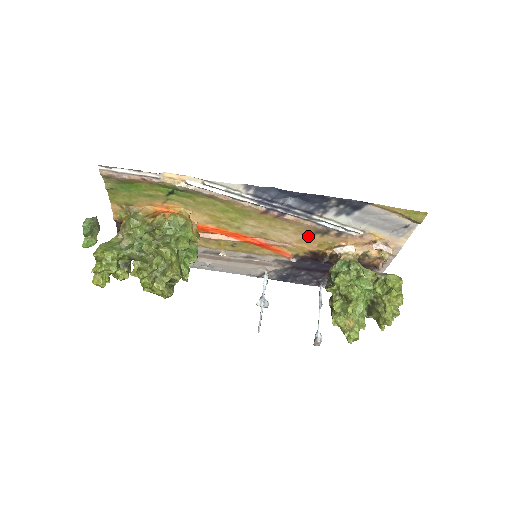
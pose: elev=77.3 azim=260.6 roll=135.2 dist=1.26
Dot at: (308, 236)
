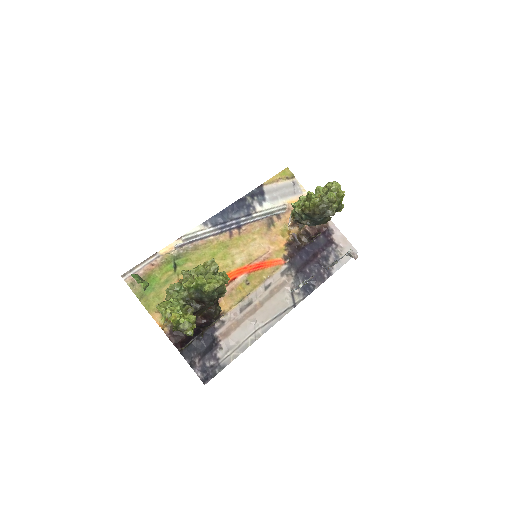
Dot at: (270, 234)
